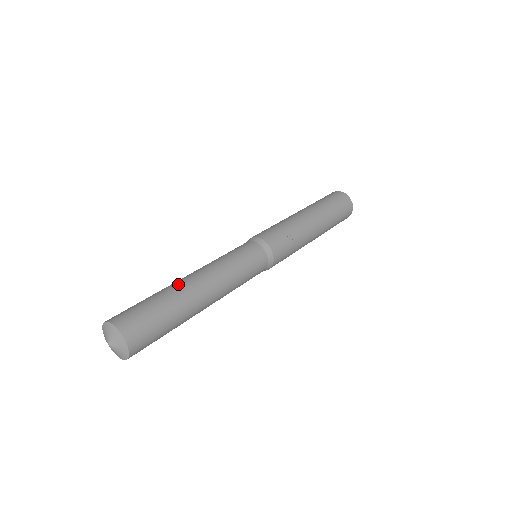
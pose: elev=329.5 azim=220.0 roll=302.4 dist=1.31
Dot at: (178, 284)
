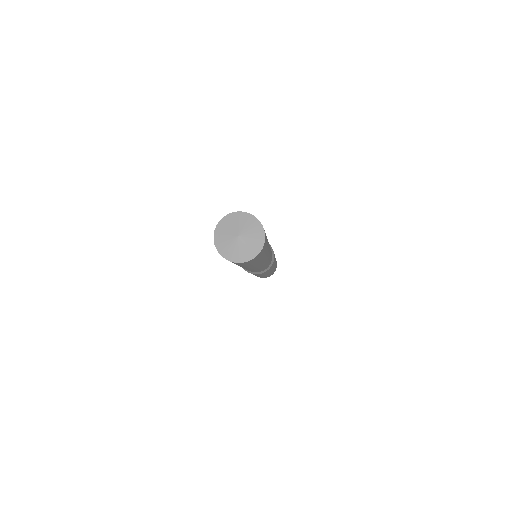
Dot at: occluded
